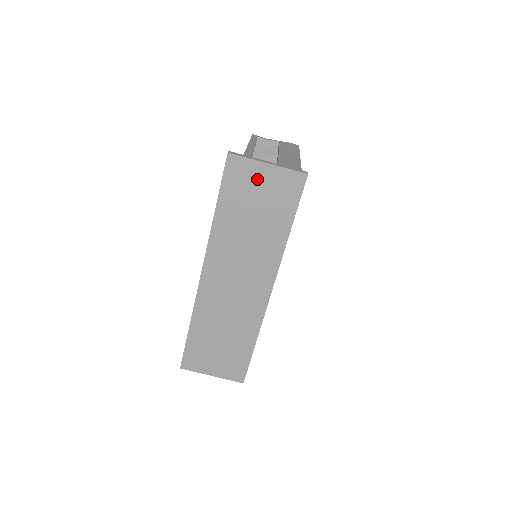
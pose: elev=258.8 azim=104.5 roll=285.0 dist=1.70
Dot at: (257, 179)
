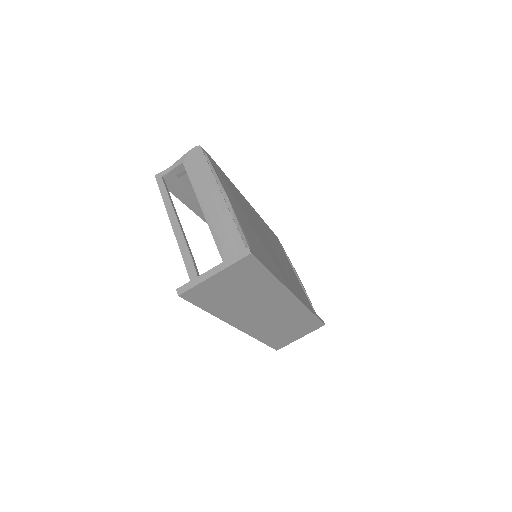
Dot at: (217, 284)
